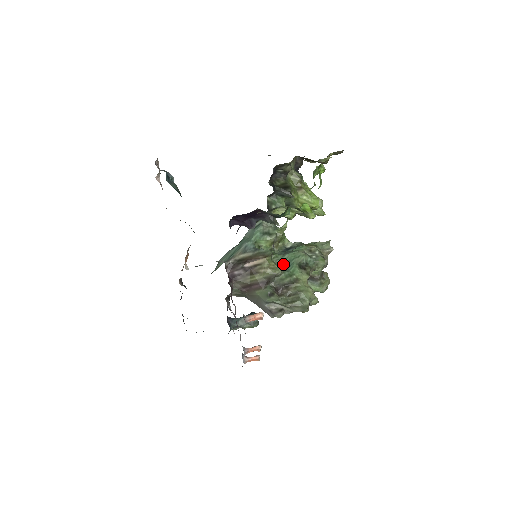
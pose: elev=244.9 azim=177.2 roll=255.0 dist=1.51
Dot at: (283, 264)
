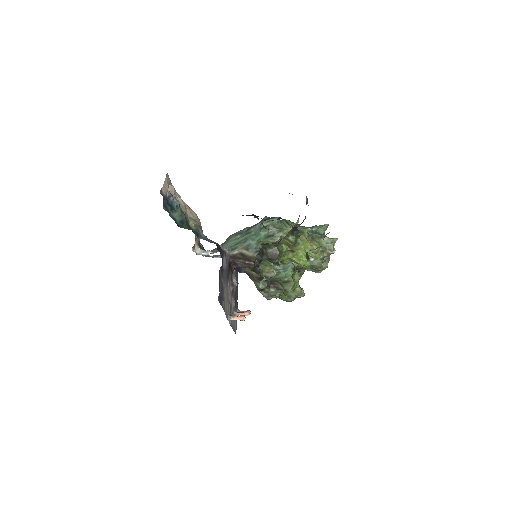
Dot at: occluded
